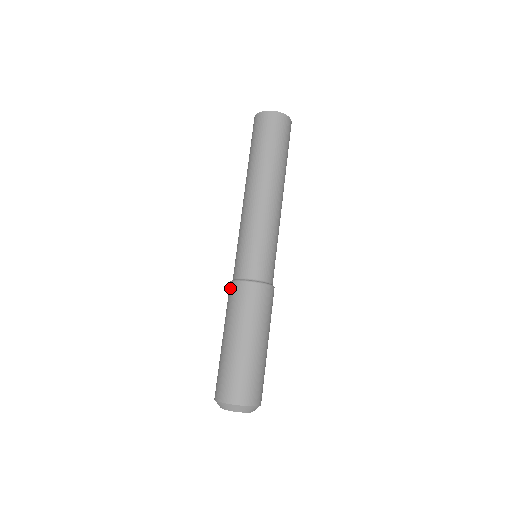
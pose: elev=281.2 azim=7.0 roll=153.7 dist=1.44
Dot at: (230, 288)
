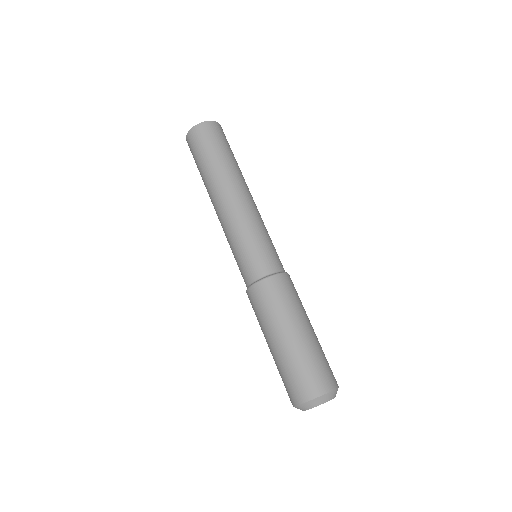
Dot at: occluded
